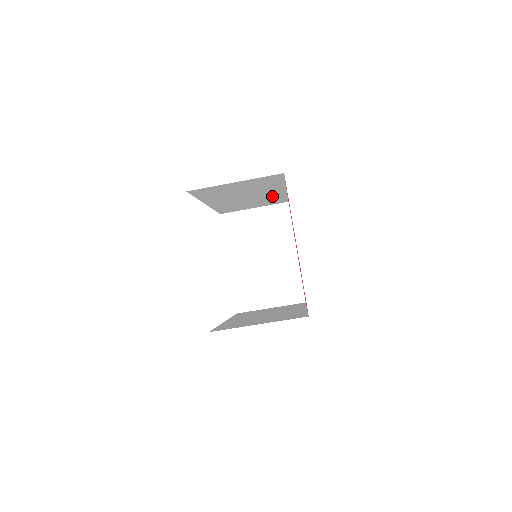
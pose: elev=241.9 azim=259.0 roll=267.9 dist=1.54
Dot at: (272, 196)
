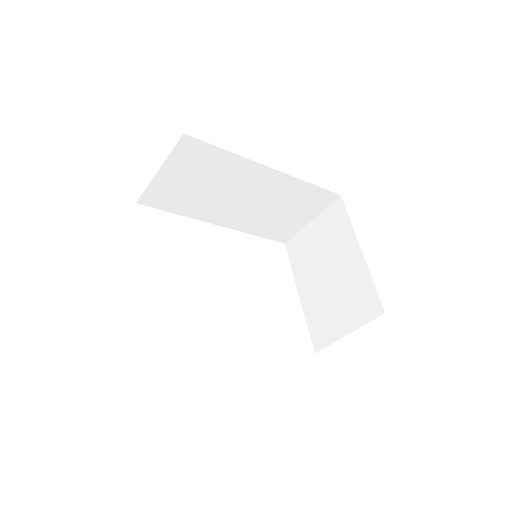
Dot at: (282, 188)
